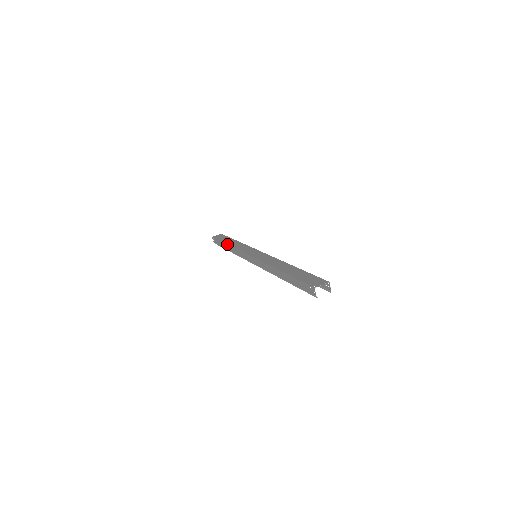
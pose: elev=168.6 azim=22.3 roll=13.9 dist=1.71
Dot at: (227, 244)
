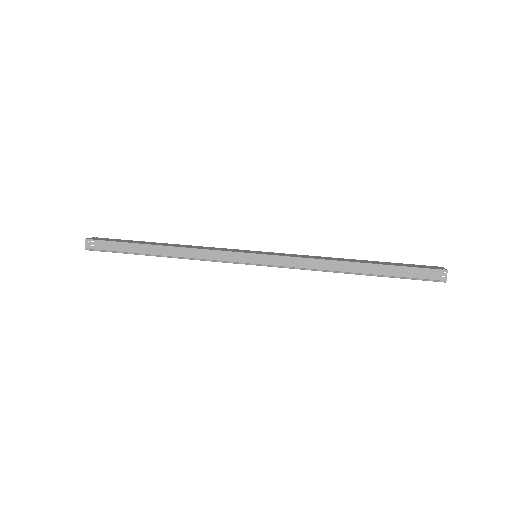
Dot at: (162, 245)
